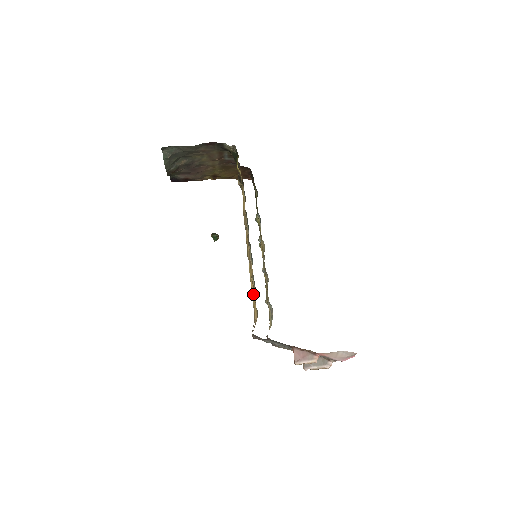
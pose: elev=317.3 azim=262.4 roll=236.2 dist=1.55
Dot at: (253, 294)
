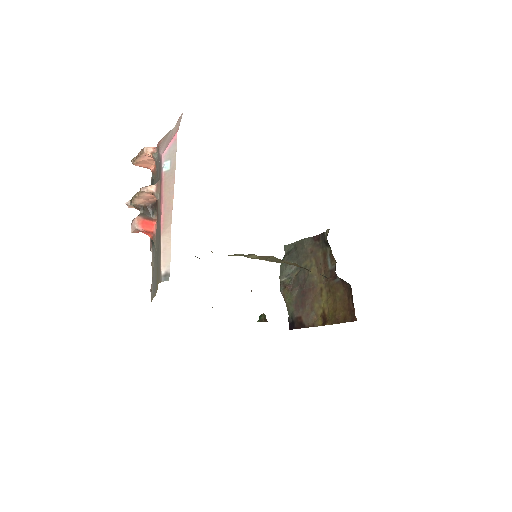
Dot at: occluded
